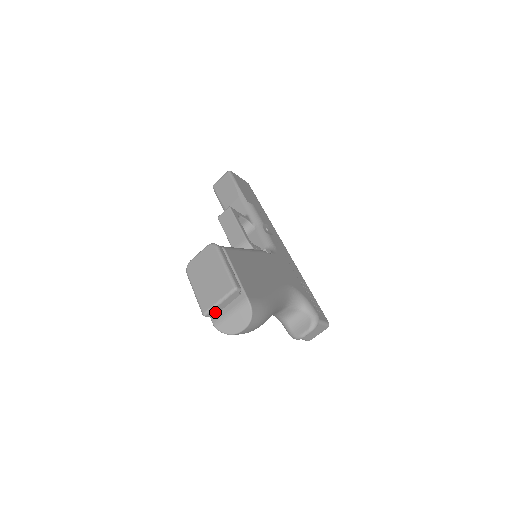
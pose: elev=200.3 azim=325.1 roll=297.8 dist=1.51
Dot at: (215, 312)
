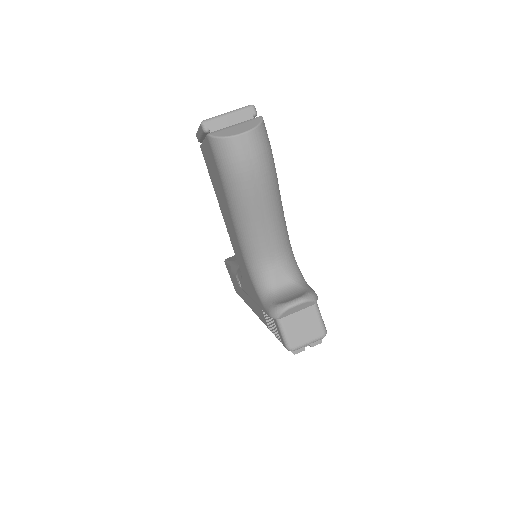
Dot at: (216, 127)
